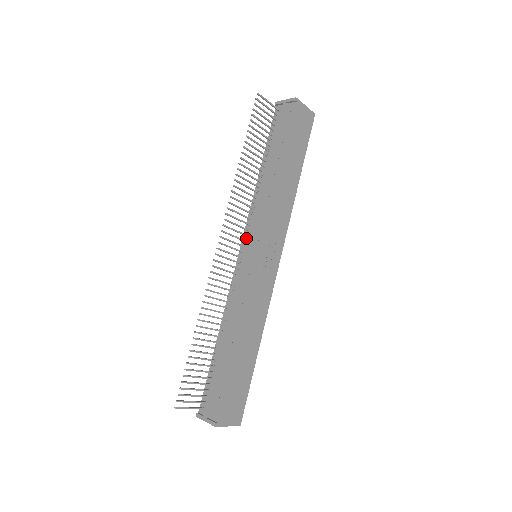
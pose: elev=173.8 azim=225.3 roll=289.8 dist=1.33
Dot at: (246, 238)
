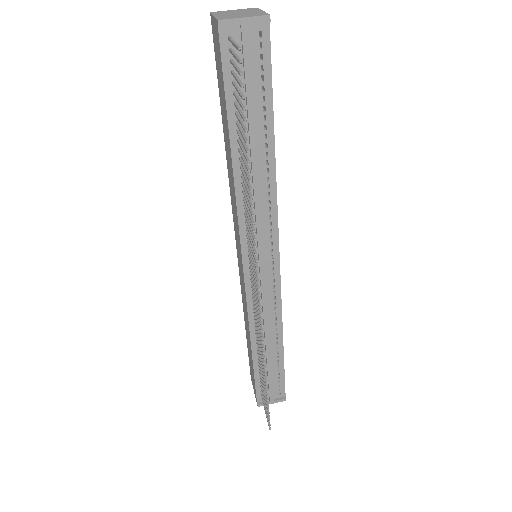
Dot at: (249, 251)
